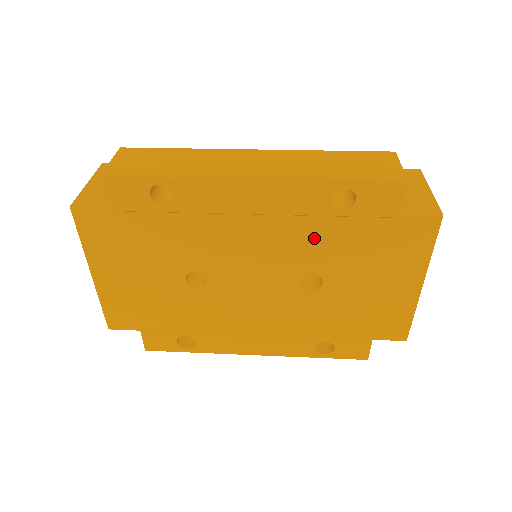
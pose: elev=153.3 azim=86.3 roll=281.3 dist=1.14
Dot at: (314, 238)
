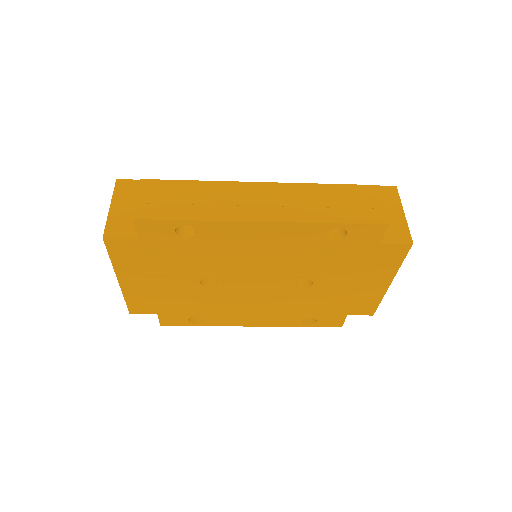
Dot at: (310, 257)
